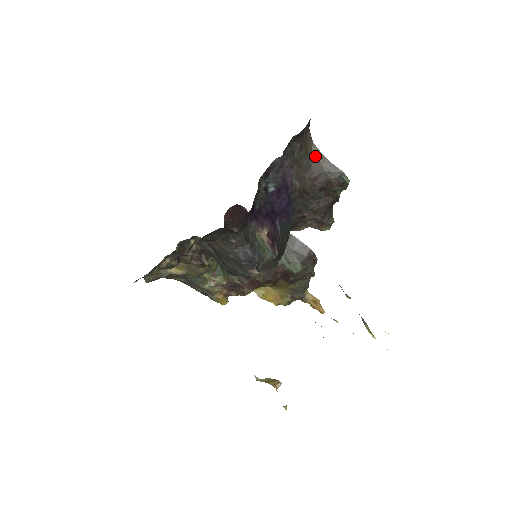
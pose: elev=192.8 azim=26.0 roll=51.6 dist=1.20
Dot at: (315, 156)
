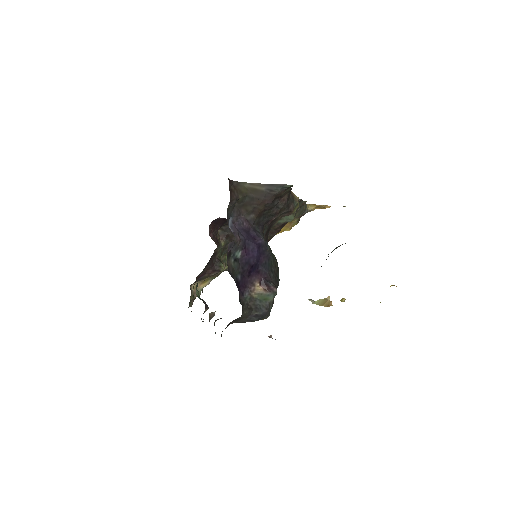
Dot at: (251, 189)
